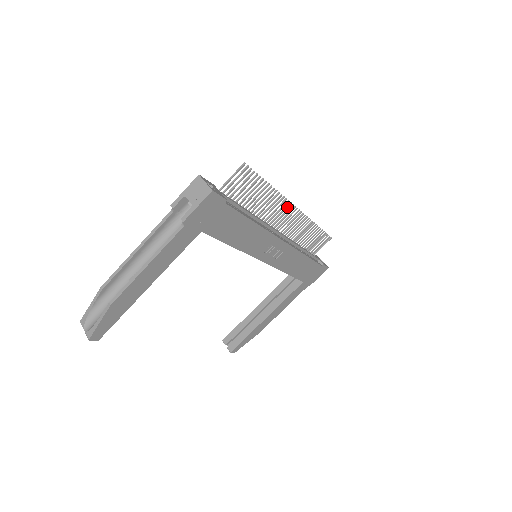
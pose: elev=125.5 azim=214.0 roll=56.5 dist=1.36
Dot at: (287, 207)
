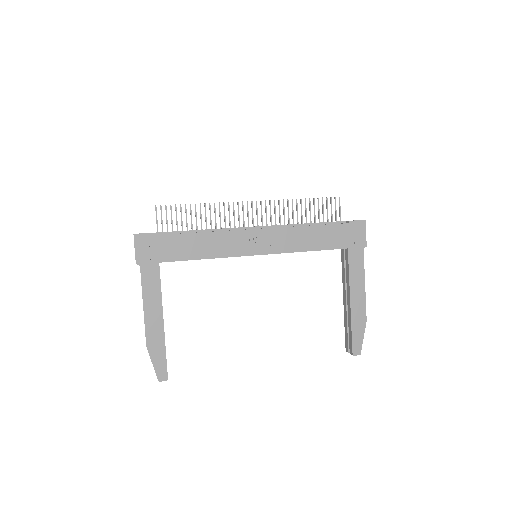
Dot at: (238, 207)
